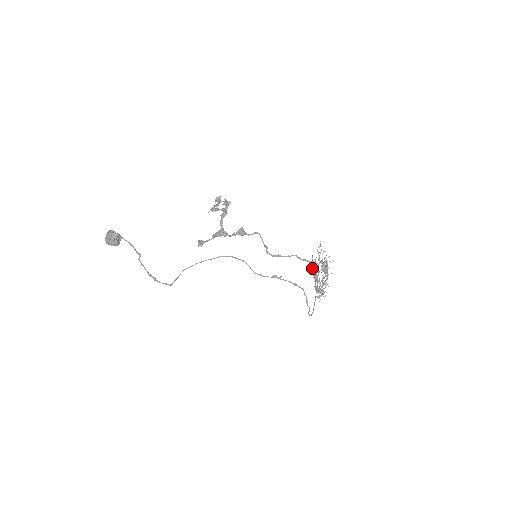
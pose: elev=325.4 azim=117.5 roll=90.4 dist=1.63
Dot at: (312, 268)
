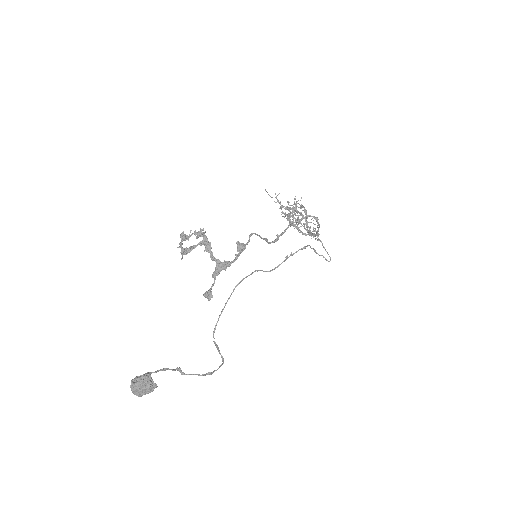
Dot at: (287, 220)
